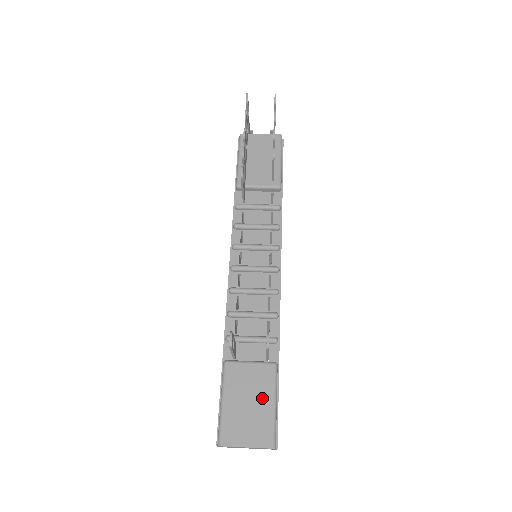
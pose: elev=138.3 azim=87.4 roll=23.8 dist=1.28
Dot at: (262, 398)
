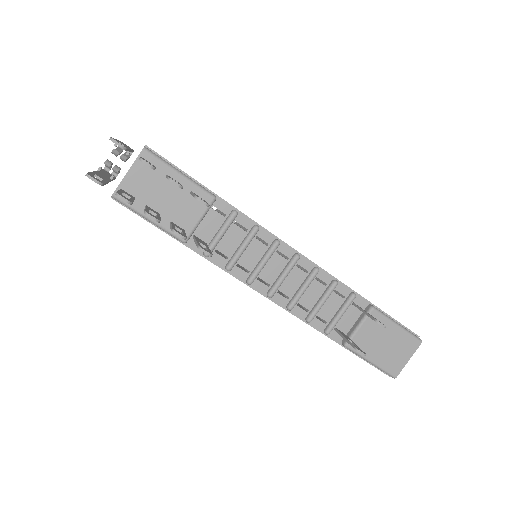
Dot at: (388, 333)
